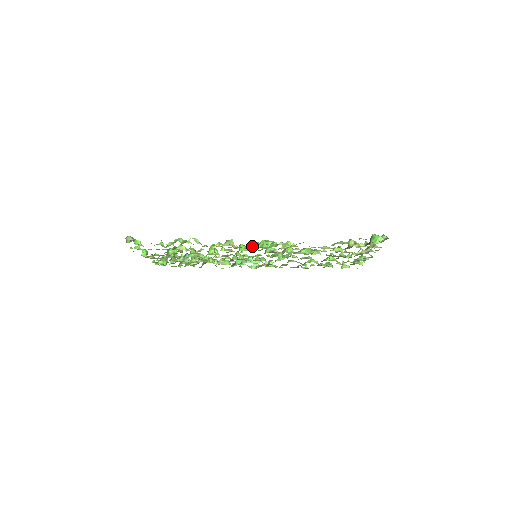
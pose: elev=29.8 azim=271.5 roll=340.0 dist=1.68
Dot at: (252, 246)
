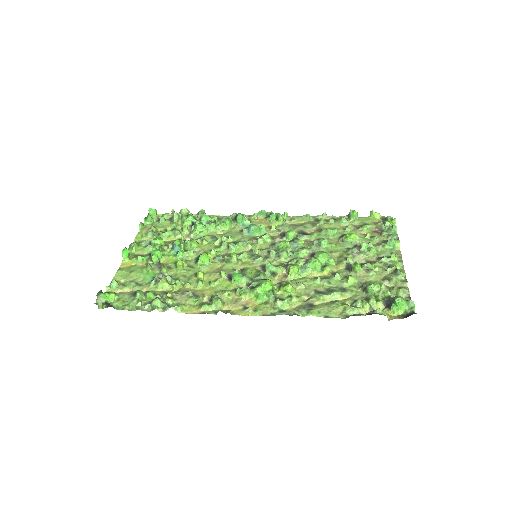
Dot at: (245, 296)
